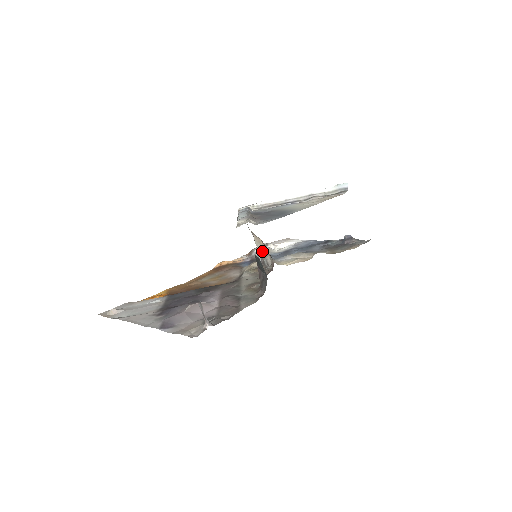
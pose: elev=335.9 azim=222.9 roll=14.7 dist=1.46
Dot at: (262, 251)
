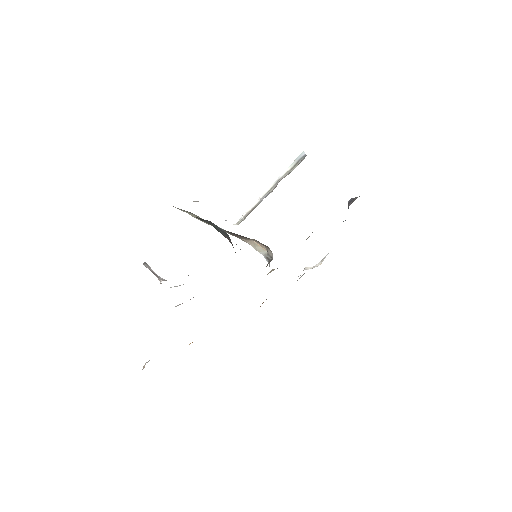
Dot at: (264, 252)
